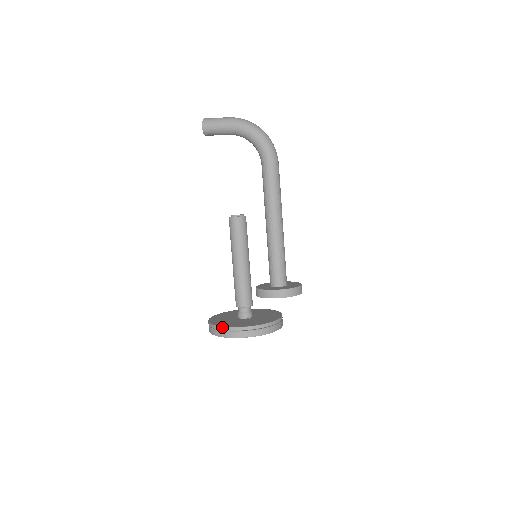
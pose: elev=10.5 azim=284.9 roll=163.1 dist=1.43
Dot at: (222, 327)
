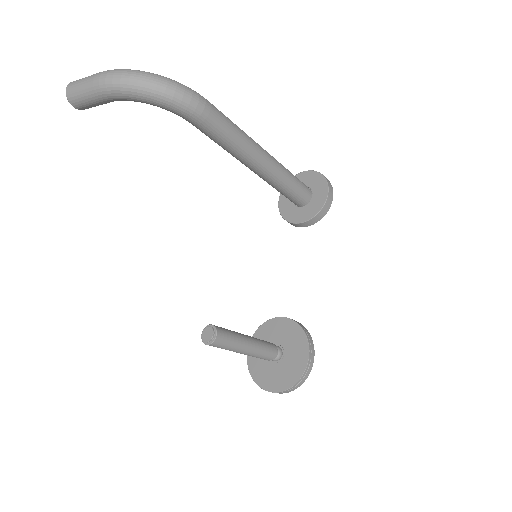
Dot at: occluded
